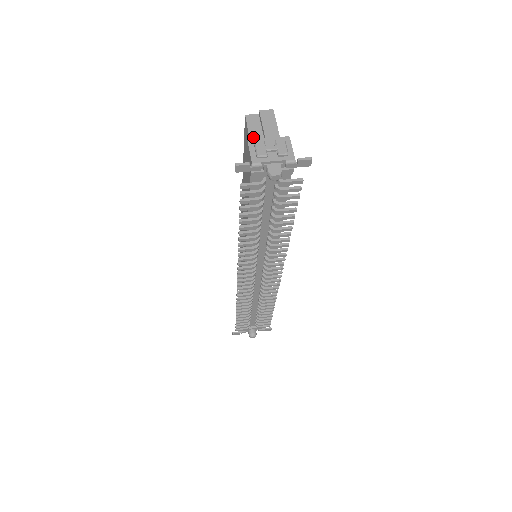
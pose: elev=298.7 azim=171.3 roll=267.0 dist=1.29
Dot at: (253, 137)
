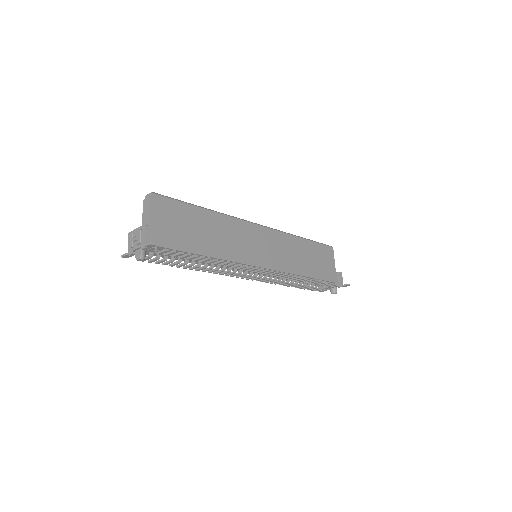
Dot at: (144, 220)
